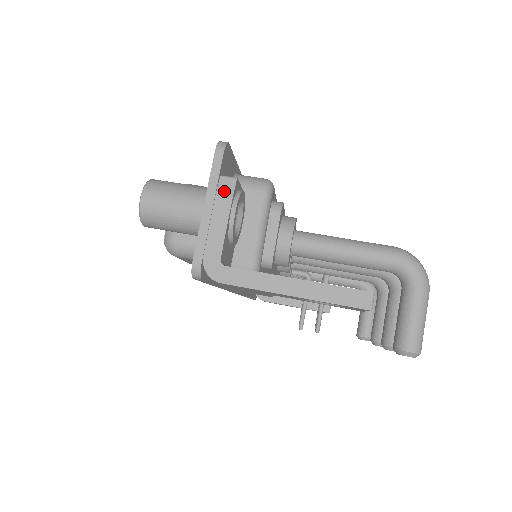
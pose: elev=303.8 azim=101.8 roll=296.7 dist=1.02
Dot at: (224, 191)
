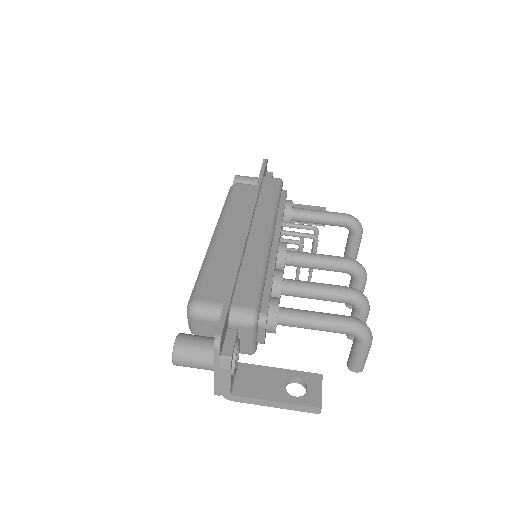
Dot at: (225, 366)
